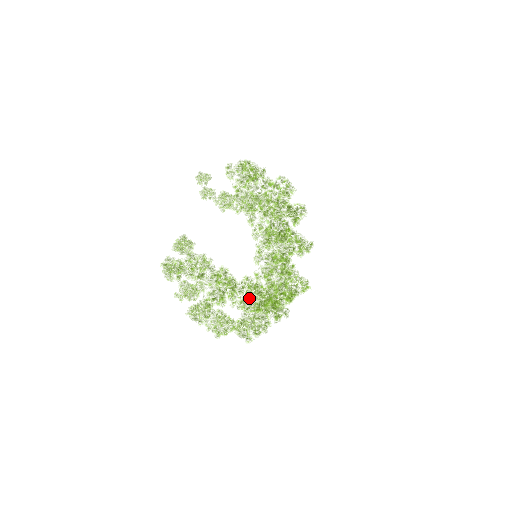
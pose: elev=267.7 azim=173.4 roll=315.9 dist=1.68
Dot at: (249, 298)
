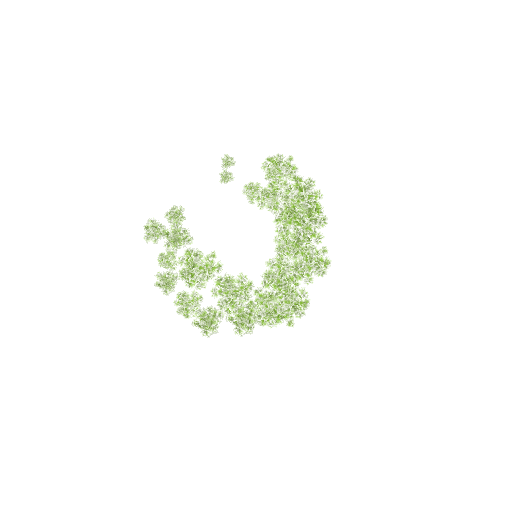
Dot at: occluded
